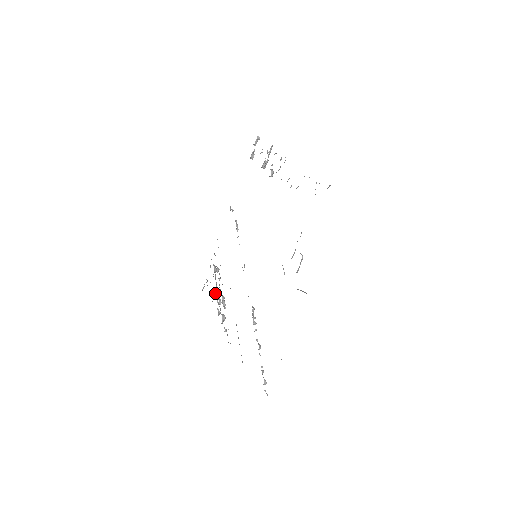
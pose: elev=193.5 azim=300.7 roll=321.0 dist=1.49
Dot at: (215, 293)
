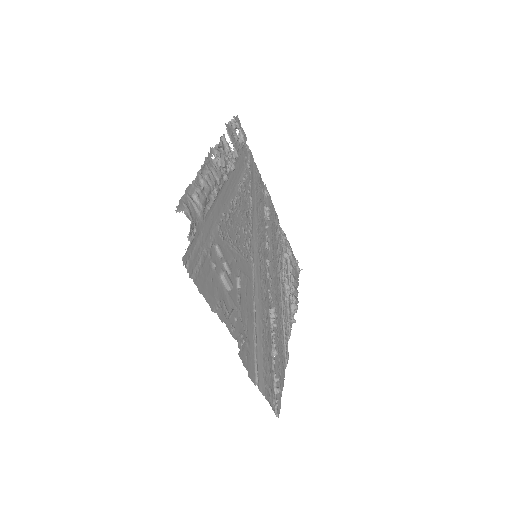
Dot at: (292, 279)
